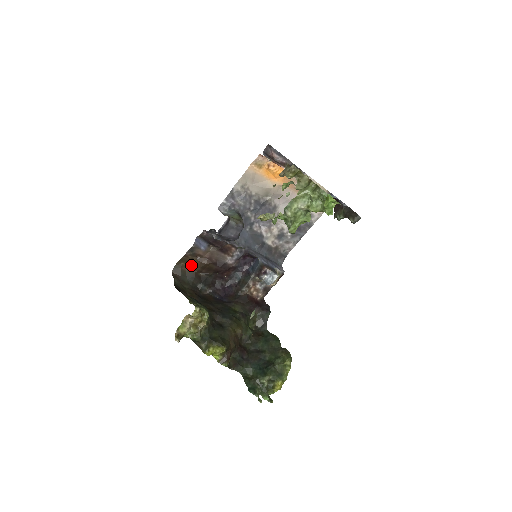
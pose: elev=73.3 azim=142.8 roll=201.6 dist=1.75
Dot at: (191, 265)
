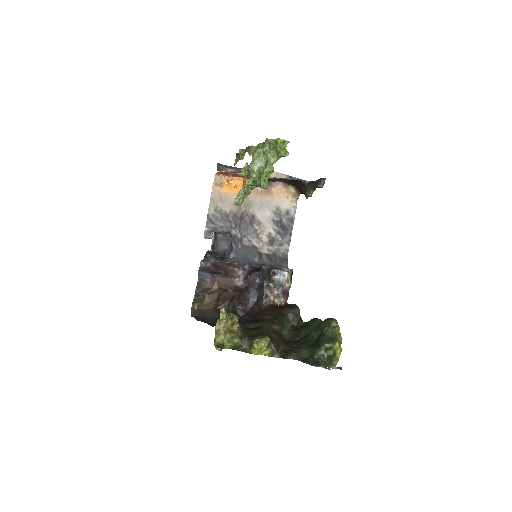
Dot at: (206, 302)
